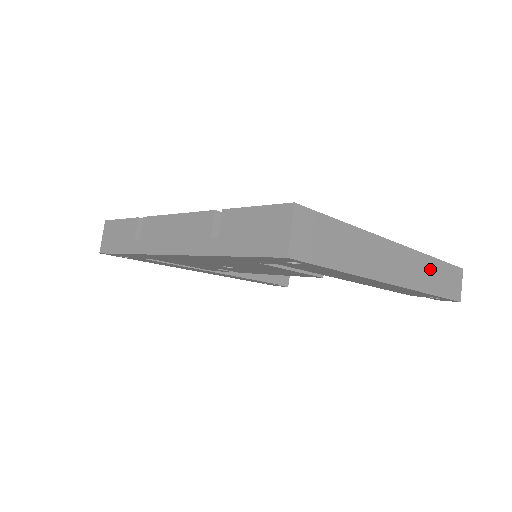
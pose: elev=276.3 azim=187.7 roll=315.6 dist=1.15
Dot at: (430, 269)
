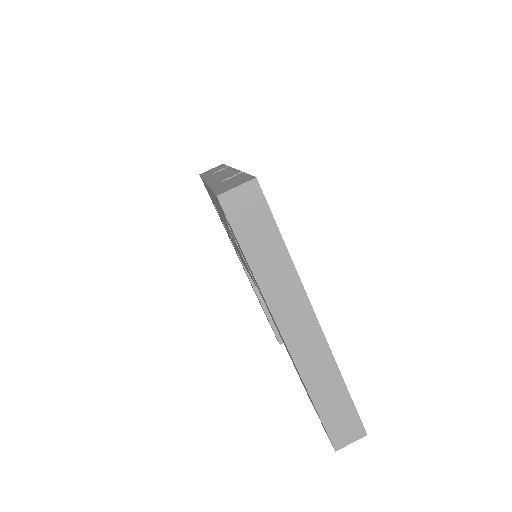
Dot at: (329, 379)
